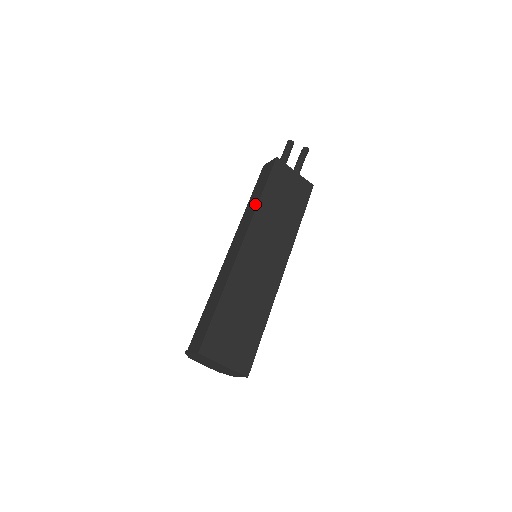
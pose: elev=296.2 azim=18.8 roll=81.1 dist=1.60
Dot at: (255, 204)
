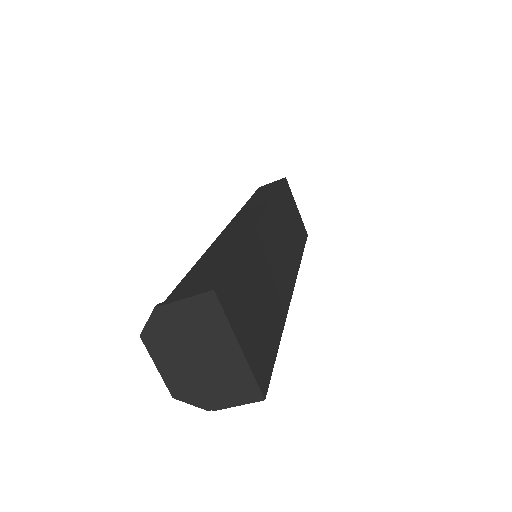
Dot at: (268, 196)
